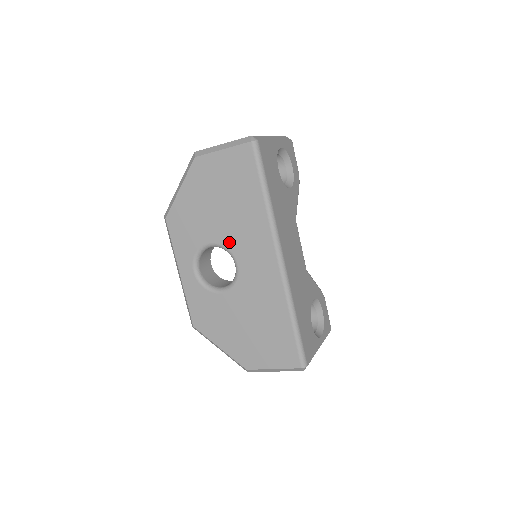
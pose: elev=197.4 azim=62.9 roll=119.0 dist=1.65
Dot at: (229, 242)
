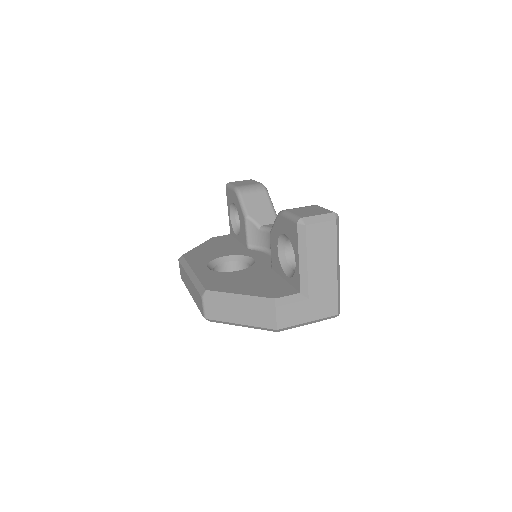
Dot at: occluded
